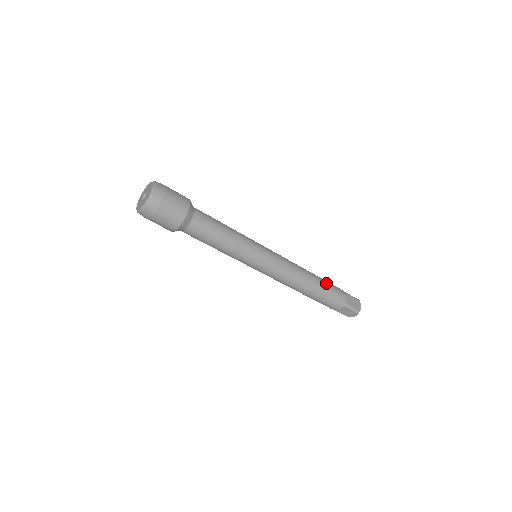
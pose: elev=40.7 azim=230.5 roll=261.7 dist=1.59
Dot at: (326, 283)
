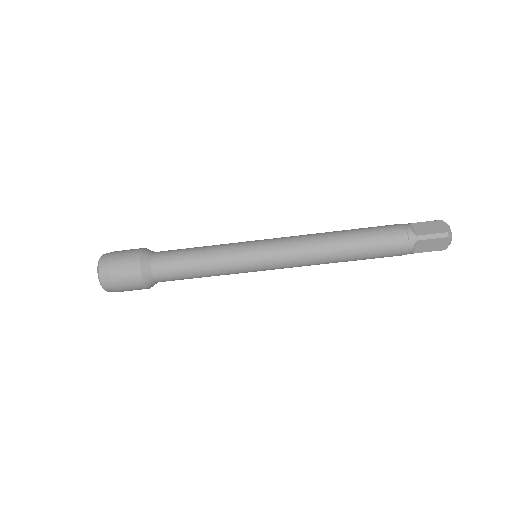
Dot at: (367, 230)
